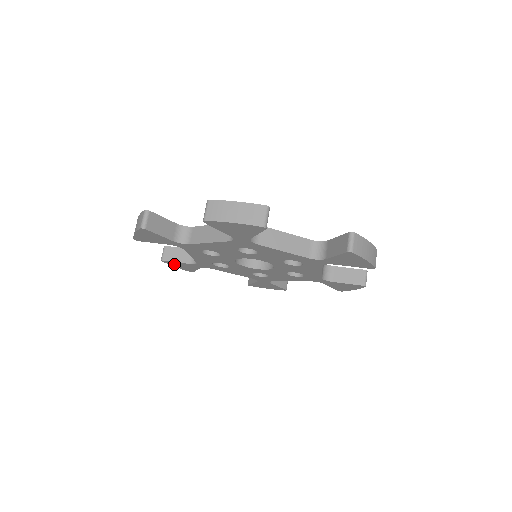
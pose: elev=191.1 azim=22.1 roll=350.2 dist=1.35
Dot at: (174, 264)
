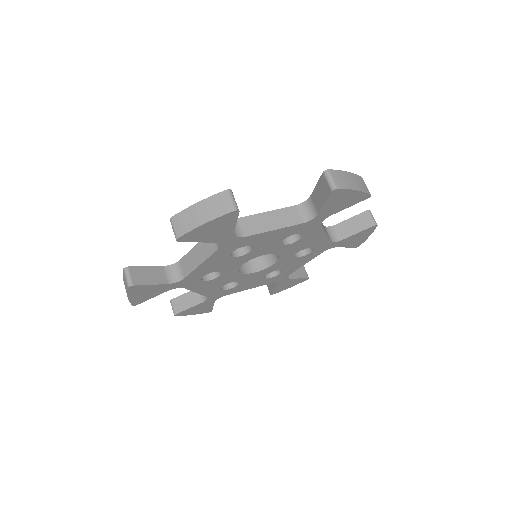
Dot at: (137, 291)
